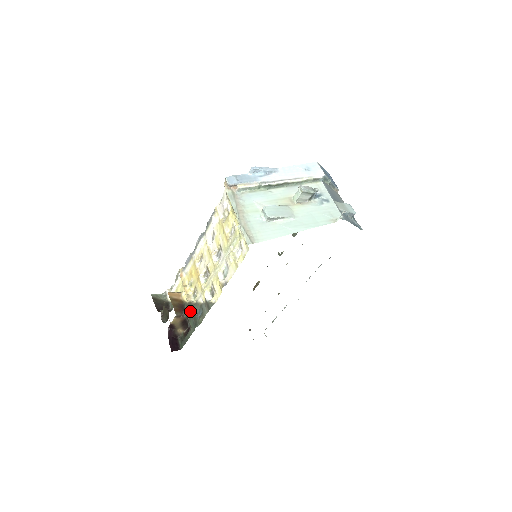
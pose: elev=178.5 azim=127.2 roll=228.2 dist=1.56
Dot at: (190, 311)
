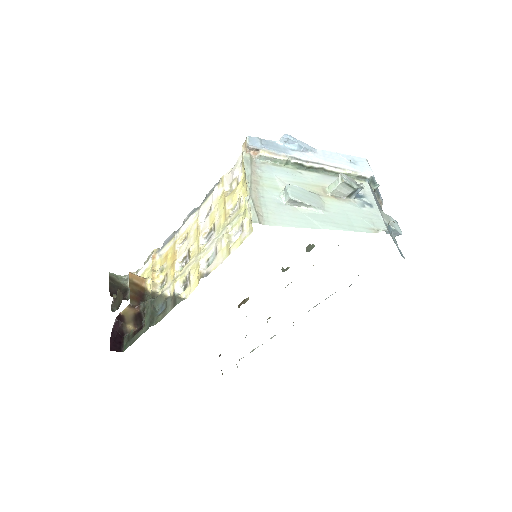
Dot at: (150, 303)
